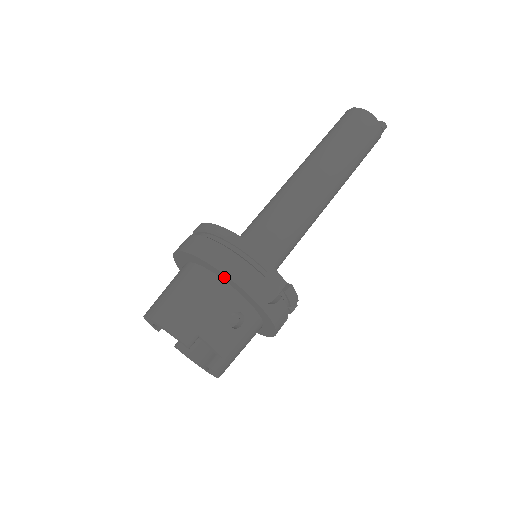
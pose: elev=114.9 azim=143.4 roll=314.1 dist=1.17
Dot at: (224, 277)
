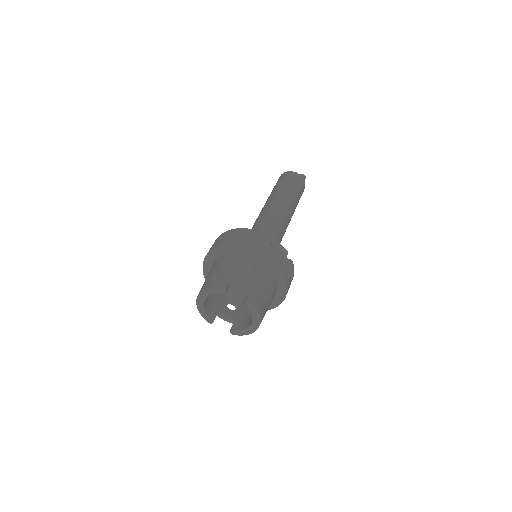
Dot at: (230, 249)
